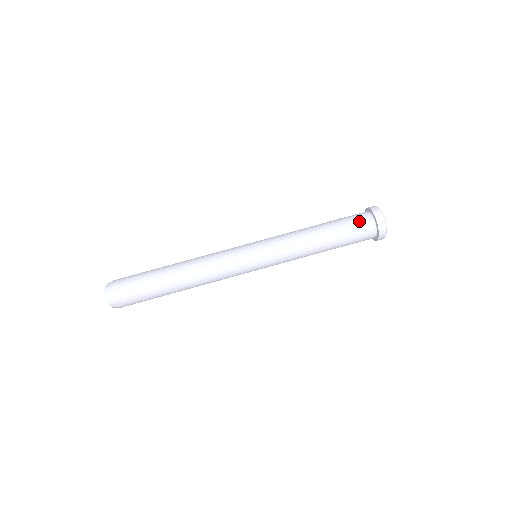
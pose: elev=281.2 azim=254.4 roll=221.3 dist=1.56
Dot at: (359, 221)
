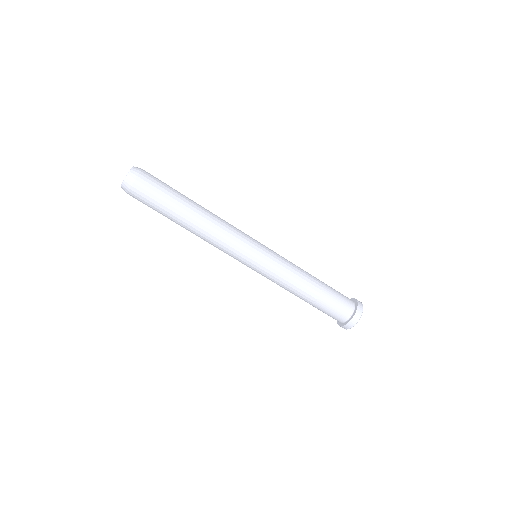
Dot at: (337, 314)
